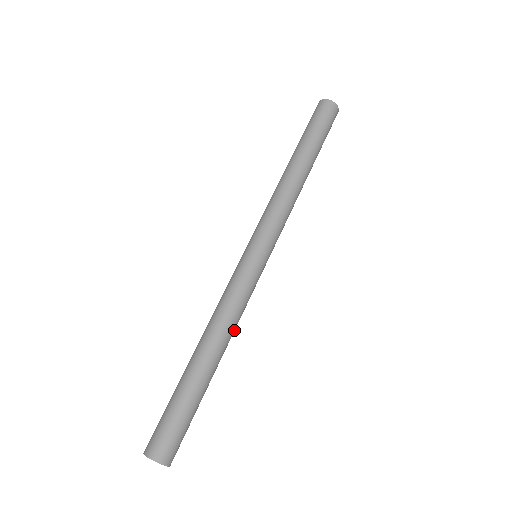
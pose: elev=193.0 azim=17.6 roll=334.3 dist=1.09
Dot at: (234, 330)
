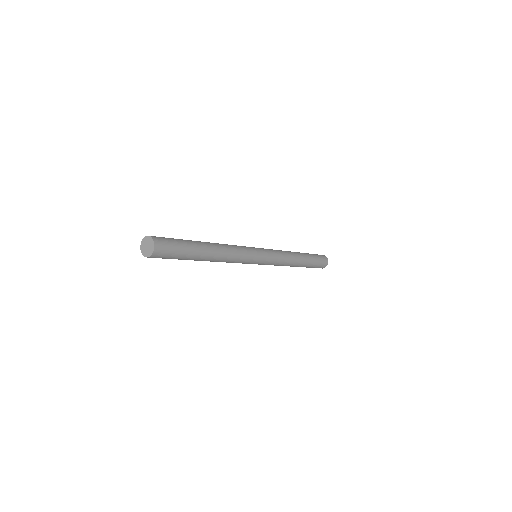
Dot at: (226, 259)
